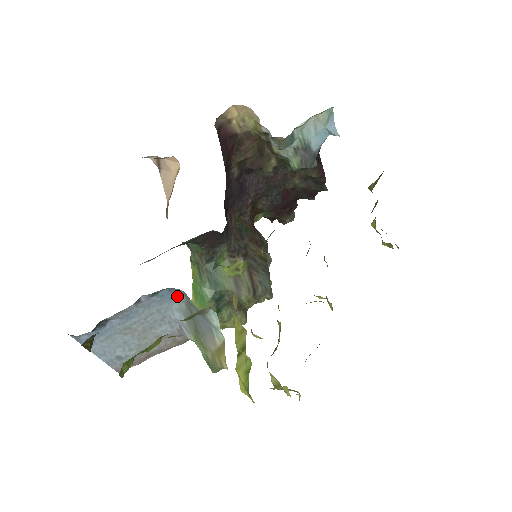
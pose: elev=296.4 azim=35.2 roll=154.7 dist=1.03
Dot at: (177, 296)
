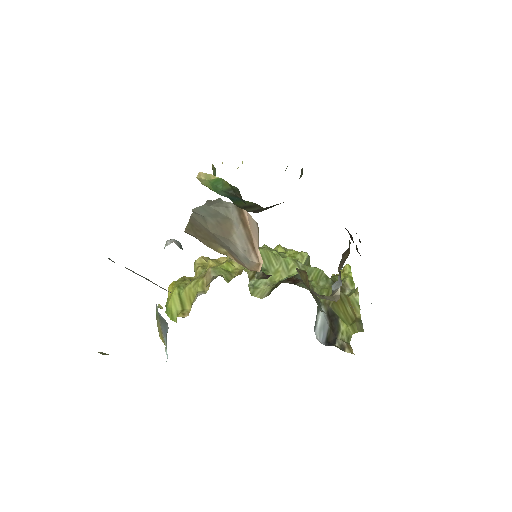
Dot at: occluded
